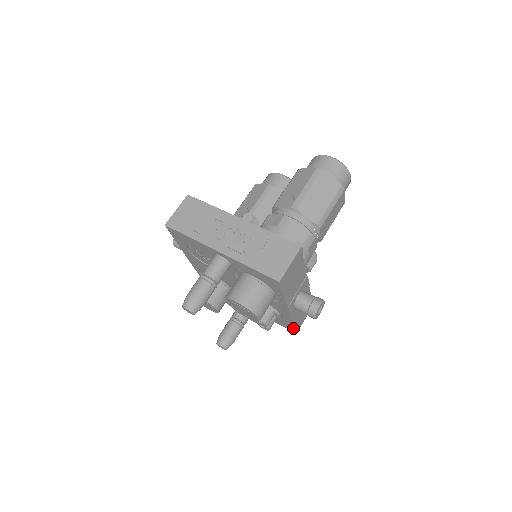
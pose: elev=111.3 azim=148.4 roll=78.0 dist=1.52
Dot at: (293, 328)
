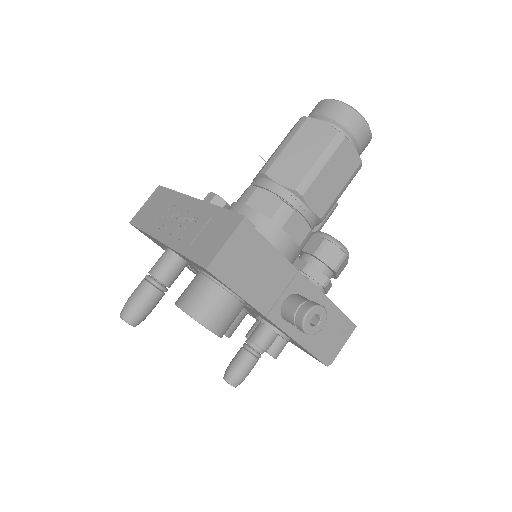
Dot at: (315, 357)
